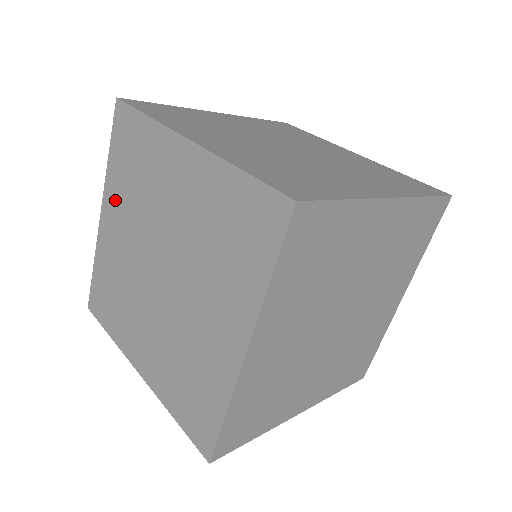
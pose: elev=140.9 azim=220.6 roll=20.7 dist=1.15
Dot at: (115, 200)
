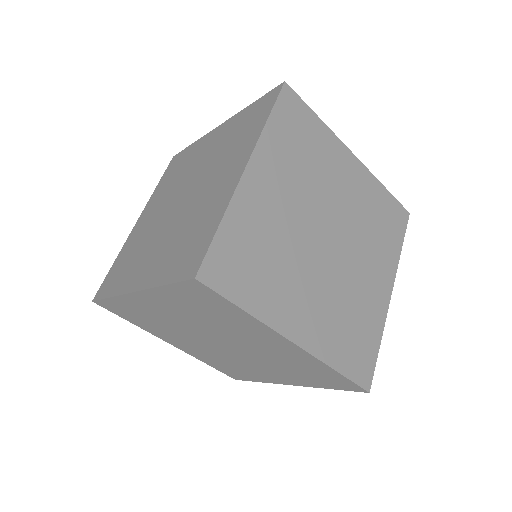
Dot at: (153, 202)
